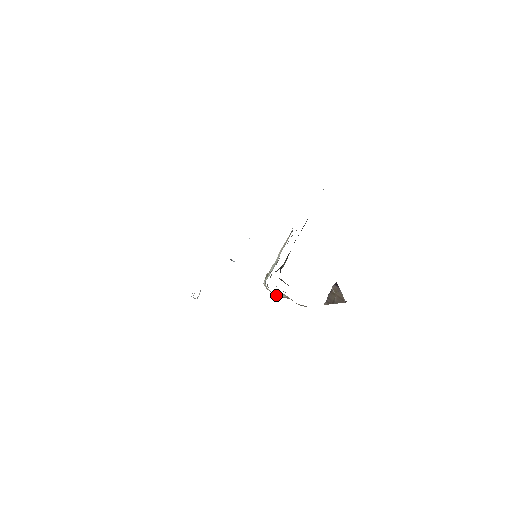
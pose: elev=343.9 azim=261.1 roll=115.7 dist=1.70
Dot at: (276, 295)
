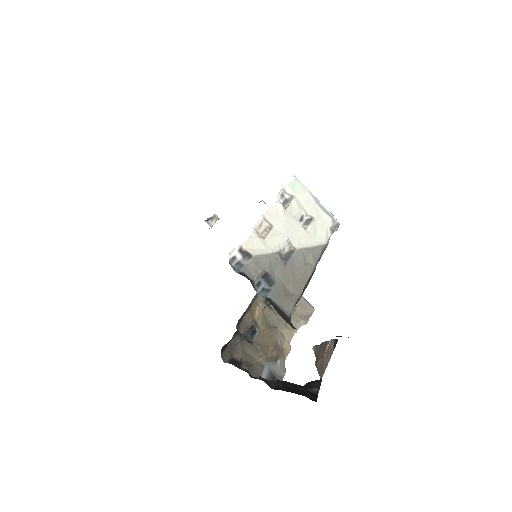
Dot at: (268, 302)
